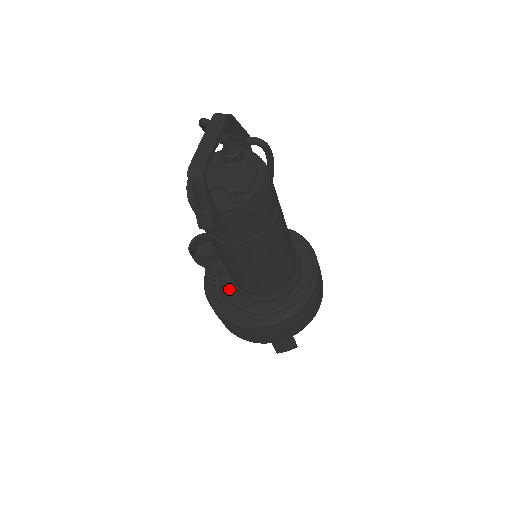
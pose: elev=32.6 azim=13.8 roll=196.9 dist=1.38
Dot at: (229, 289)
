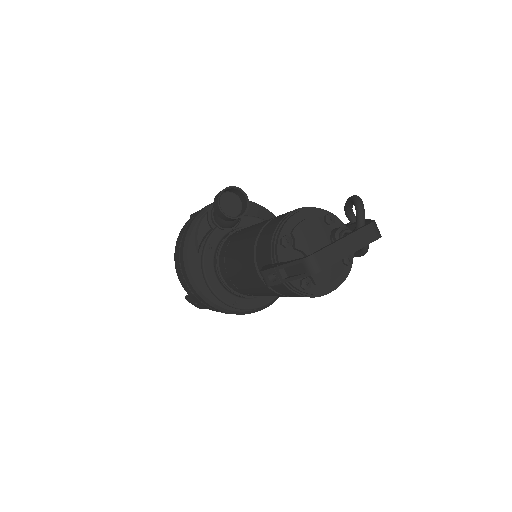
Dot at: (211, 246)
